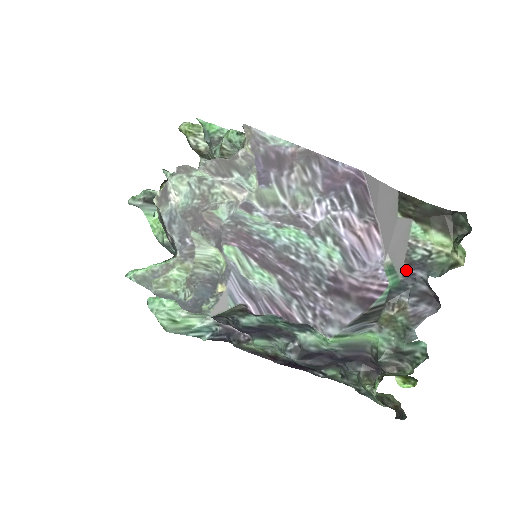
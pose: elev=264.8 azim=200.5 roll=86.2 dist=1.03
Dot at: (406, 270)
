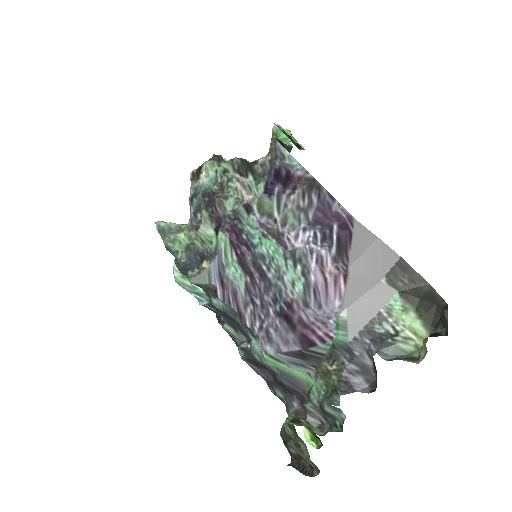
Dot at: (361, 335)
